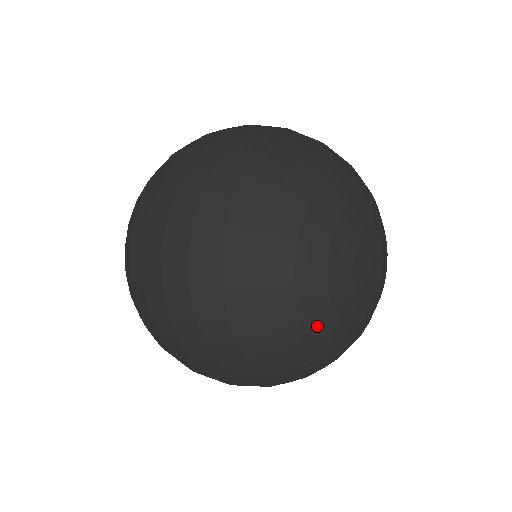
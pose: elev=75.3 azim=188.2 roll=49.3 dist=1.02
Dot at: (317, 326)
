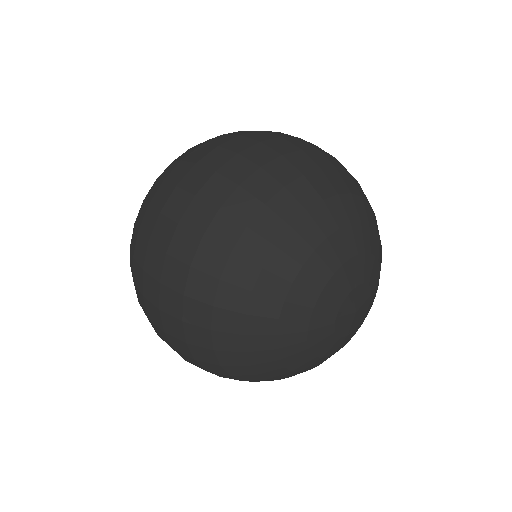
Dot at: (287, 345)
